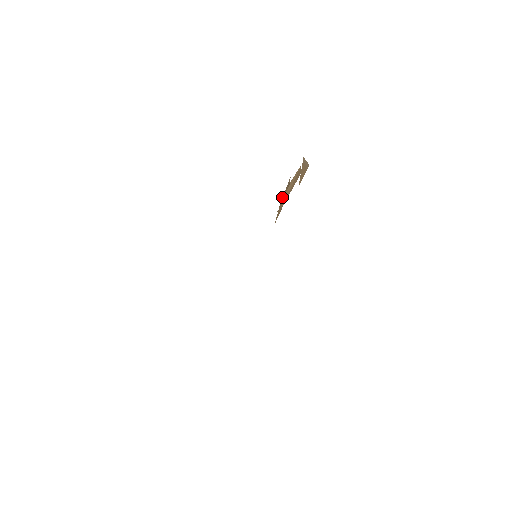
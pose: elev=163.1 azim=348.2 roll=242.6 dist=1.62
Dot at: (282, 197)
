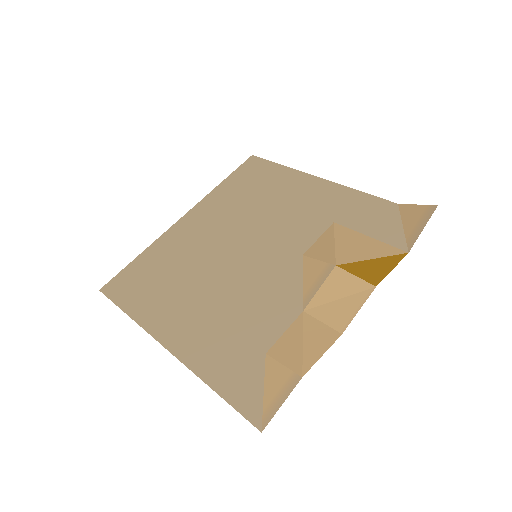
Dot at: (328, 272)
